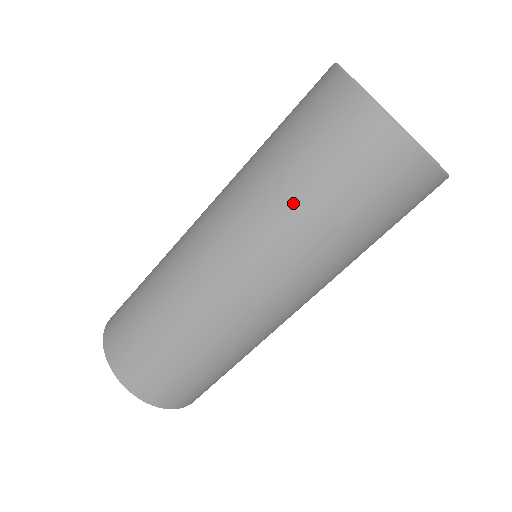
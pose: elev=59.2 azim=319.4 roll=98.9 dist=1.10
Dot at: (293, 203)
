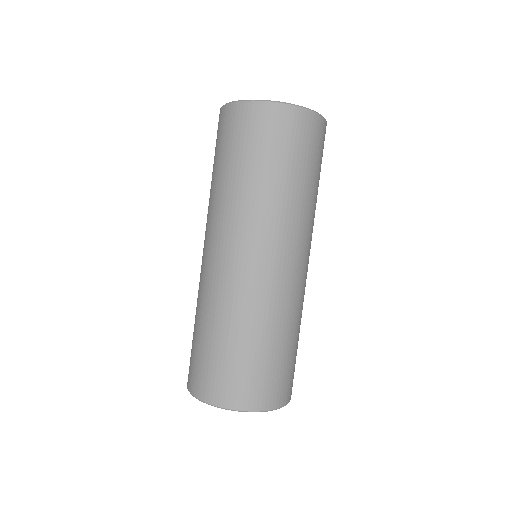
Dot at: occluded
